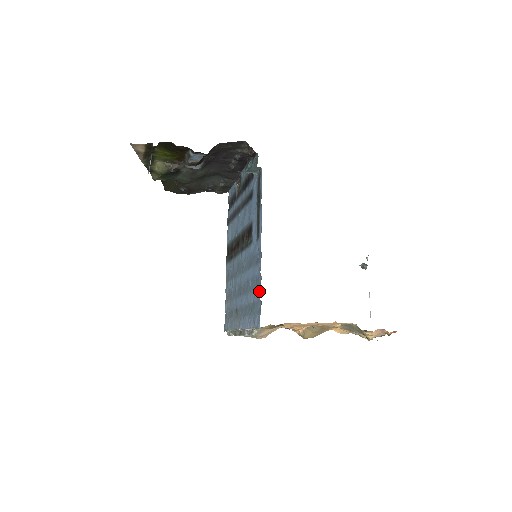
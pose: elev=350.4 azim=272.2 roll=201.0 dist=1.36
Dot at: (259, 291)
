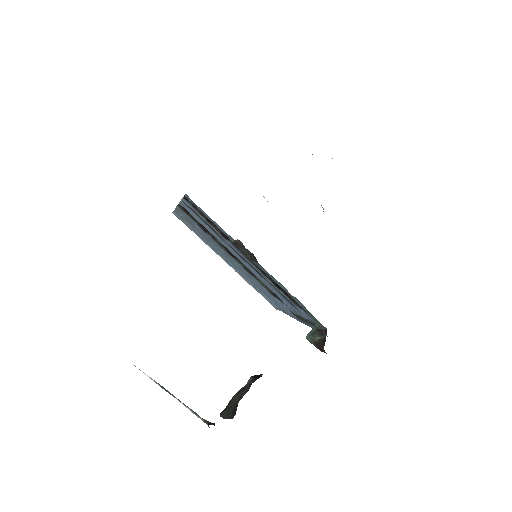
Dot at: (282, 311)
